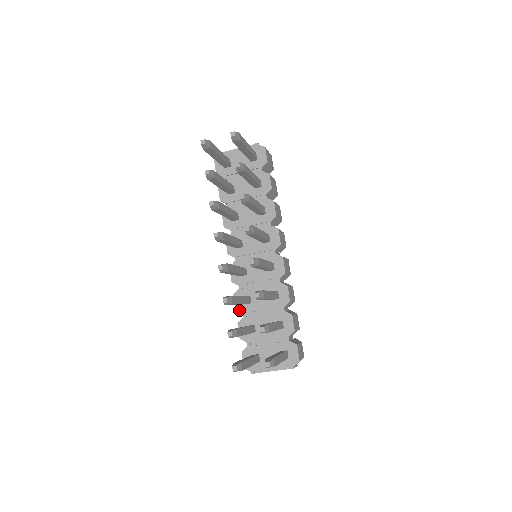
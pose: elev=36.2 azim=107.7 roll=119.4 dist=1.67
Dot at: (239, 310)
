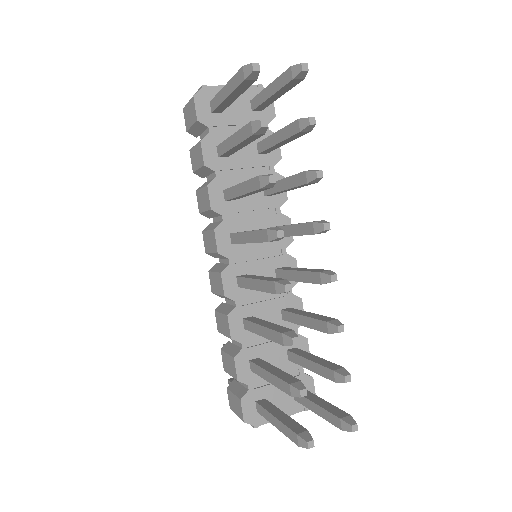
Dot at: (236, 338)
